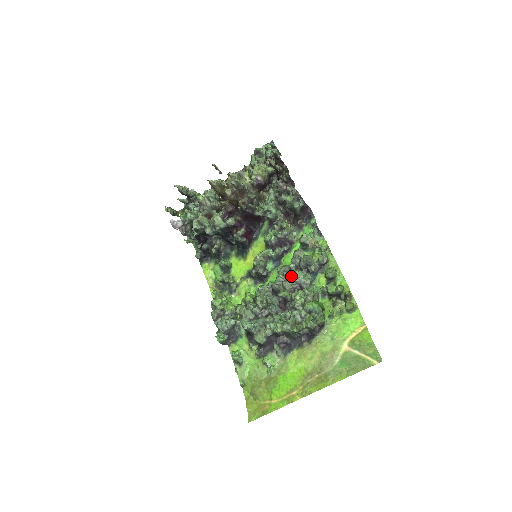
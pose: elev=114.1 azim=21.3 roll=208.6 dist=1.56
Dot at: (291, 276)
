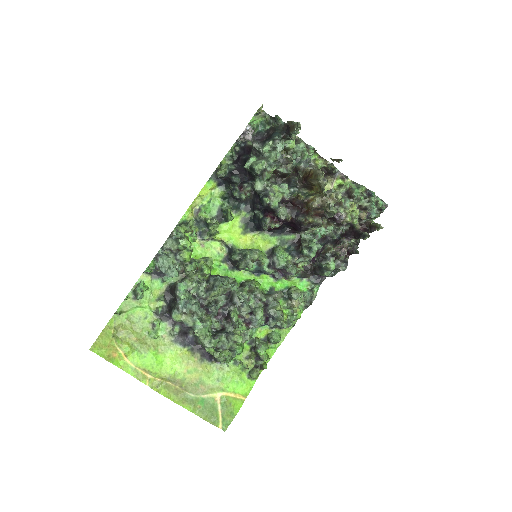
Dot at: (254, 306)
